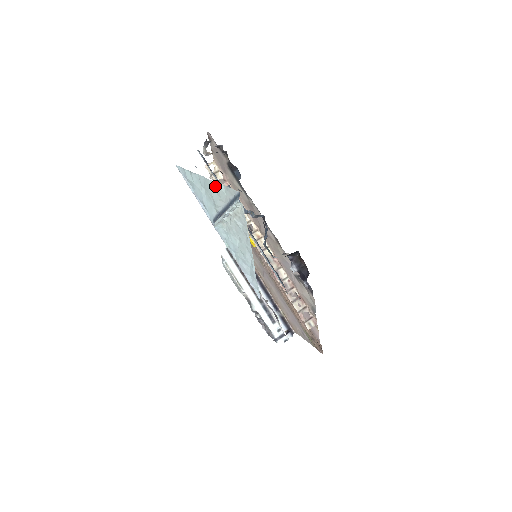
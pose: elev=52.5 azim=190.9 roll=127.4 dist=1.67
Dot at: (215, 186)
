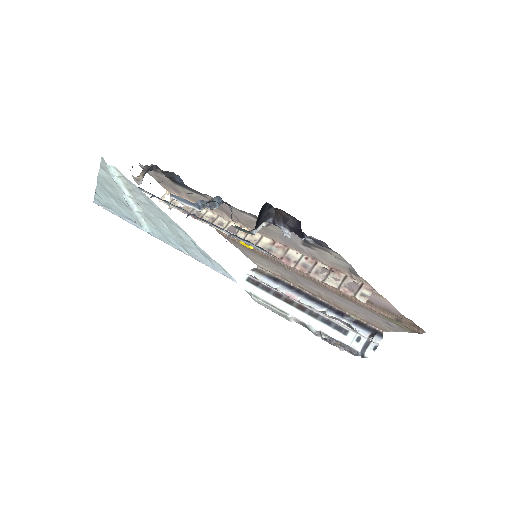
Dot at: (103, 180)
